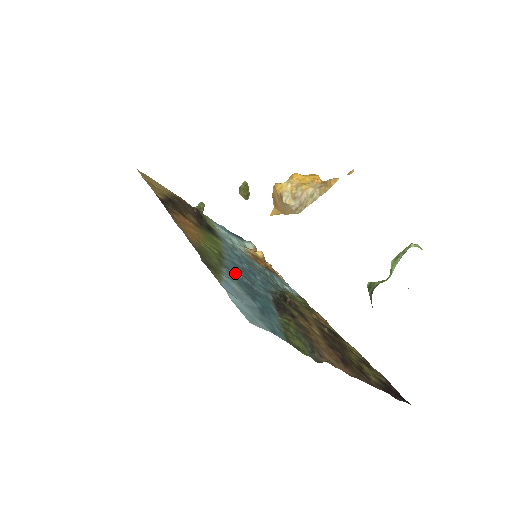
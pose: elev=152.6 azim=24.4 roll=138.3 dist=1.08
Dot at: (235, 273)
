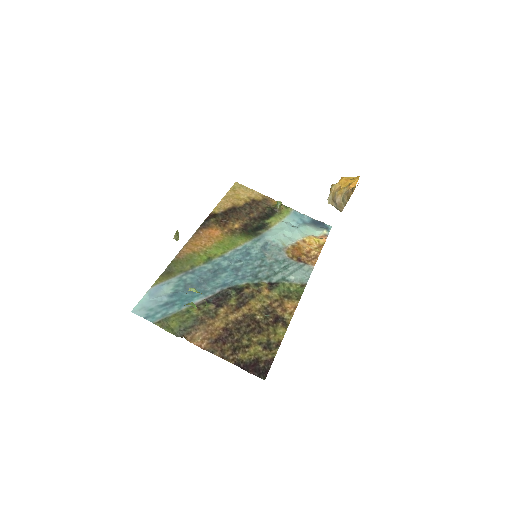
Dot at: (195, 275)
